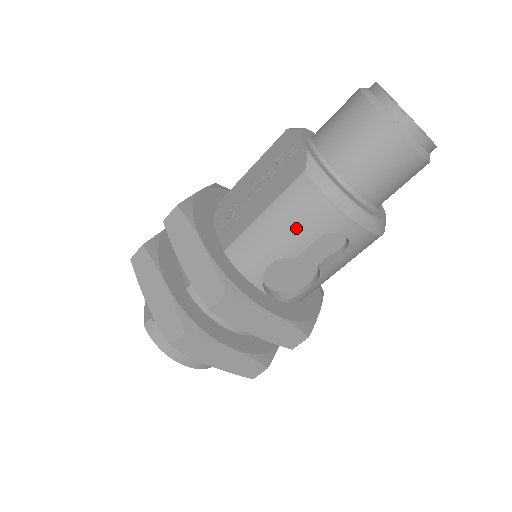
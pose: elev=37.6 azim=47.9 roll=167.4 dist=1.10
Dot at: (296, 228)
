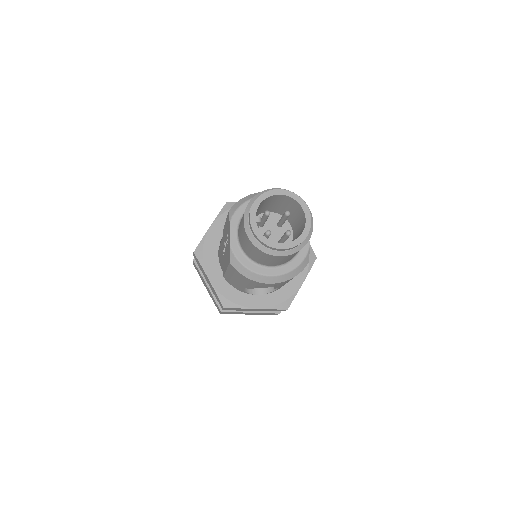
Dot at: (242, 282)
